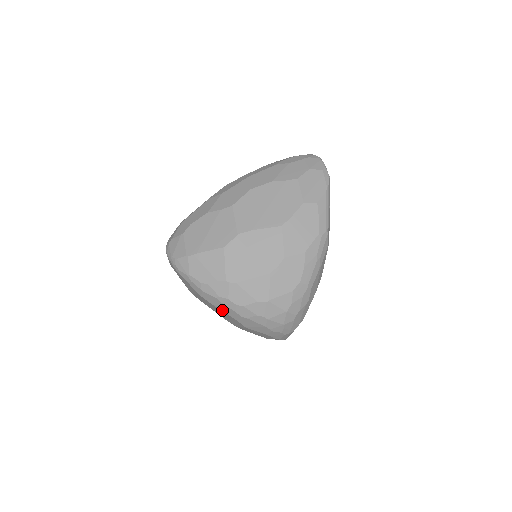
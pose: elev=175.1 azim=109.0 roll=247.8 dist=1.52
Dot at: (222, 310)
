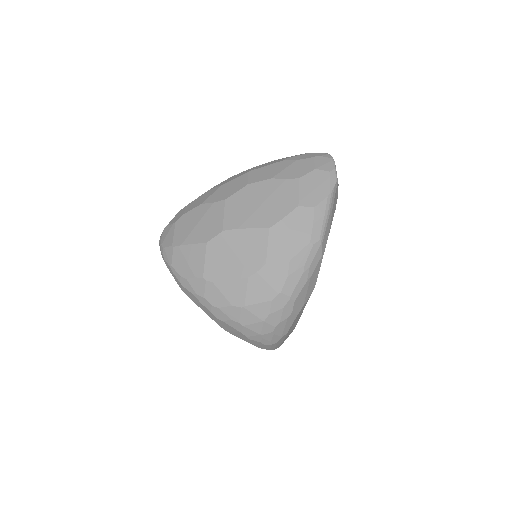
Dot at: (201, 308)
